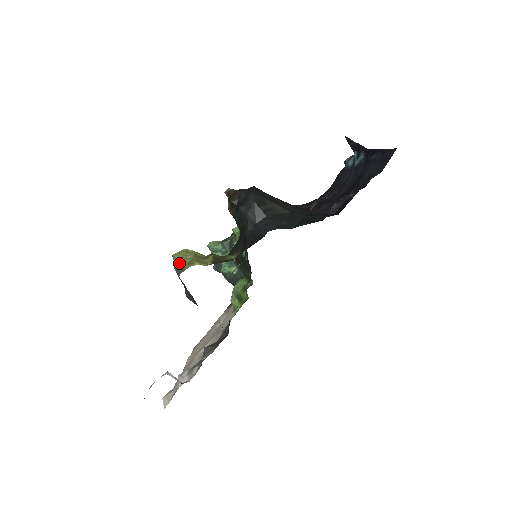
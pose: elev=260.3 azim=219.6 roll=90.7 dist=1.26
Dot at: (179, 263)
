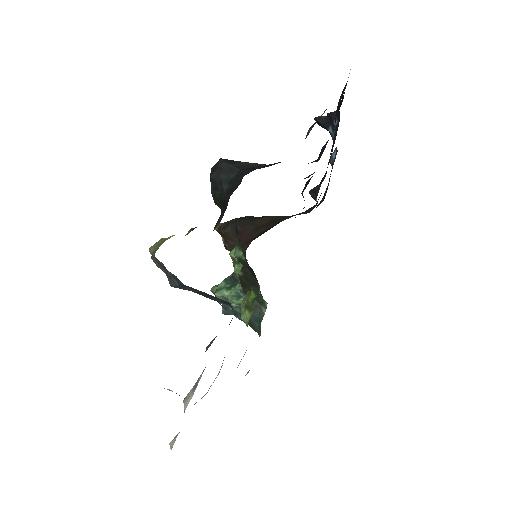
Dot at: (154, 247)
